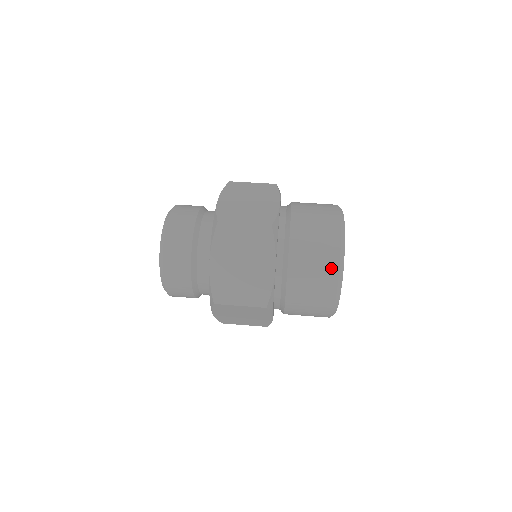
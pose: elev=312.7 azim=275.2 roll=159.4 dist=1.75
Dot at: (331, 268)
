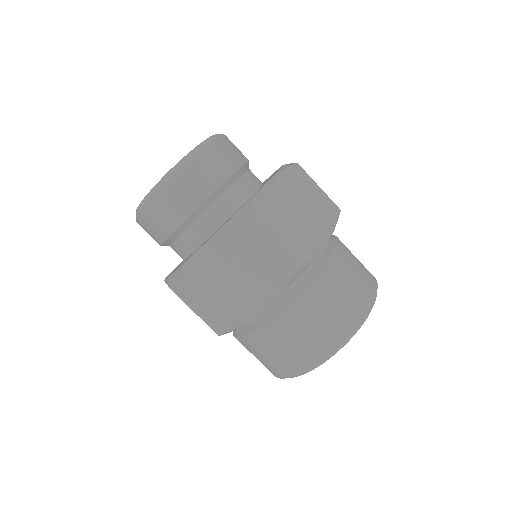
Dot at: (313, 354)
